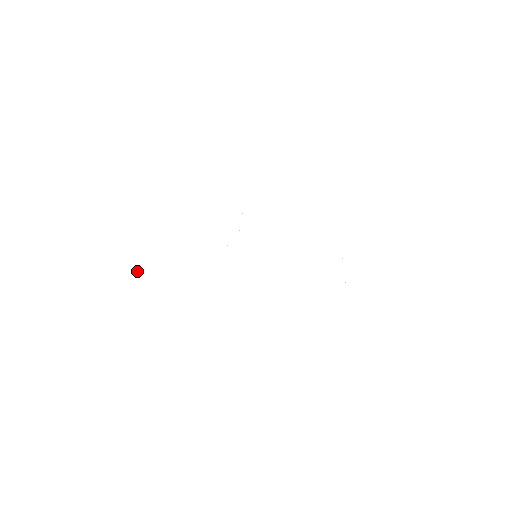
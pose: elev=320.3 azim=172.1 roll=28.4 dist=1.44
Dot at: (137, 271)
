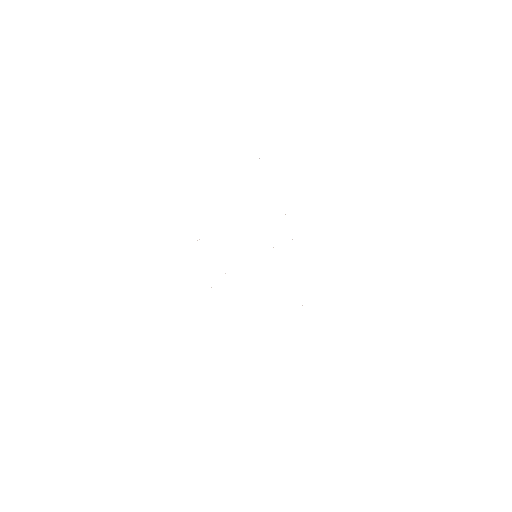
Dot at: occluded
